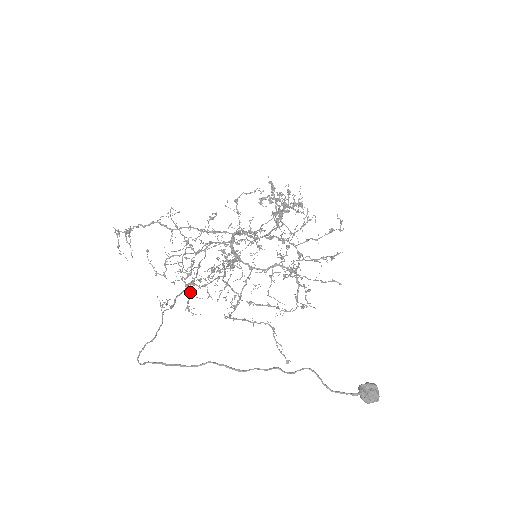
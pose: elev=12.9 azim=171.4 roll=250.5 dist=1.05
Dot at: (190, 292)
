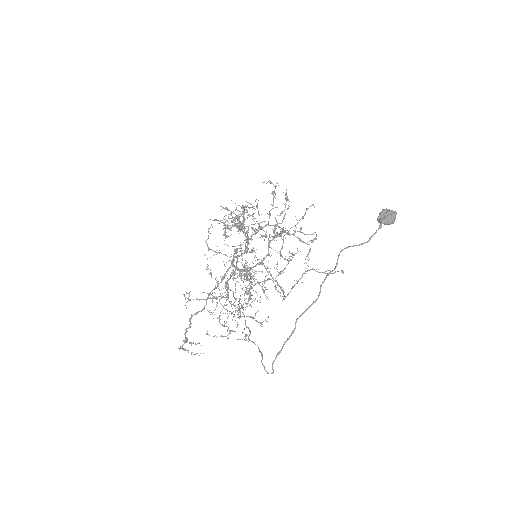
Dot at: (251, 316)
